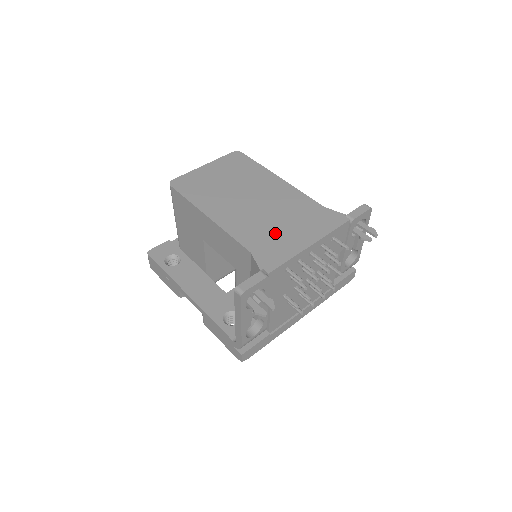
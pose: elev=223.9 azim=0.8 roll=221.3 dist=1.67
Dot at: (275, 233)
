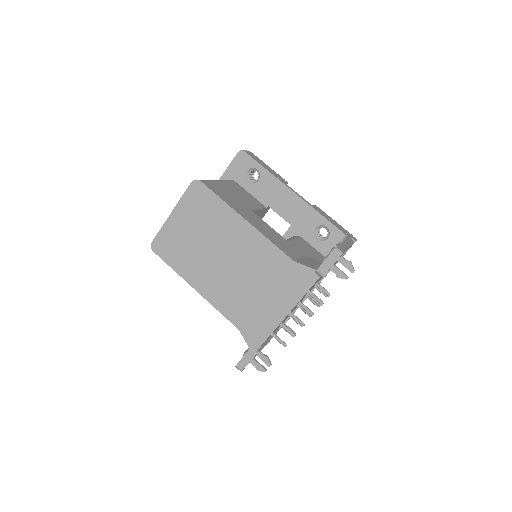
Dot at: (254, 304)
